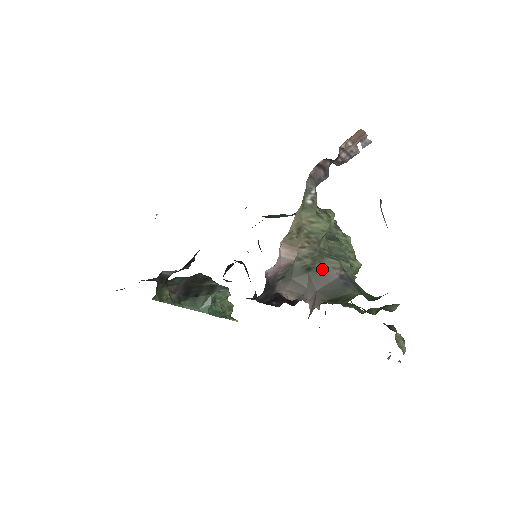
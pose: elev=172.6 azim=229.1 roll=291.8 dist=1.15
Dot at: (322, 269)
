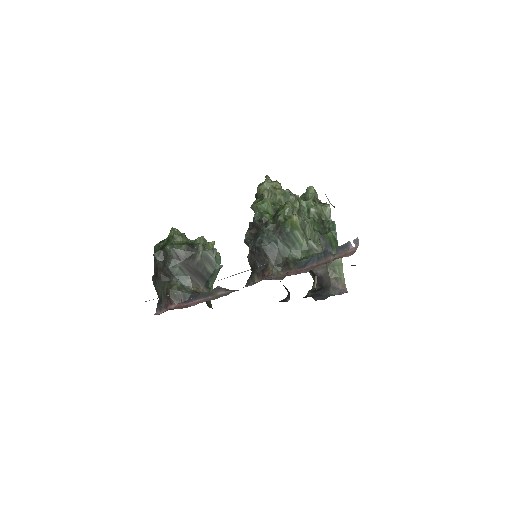
Dot at: occluded
